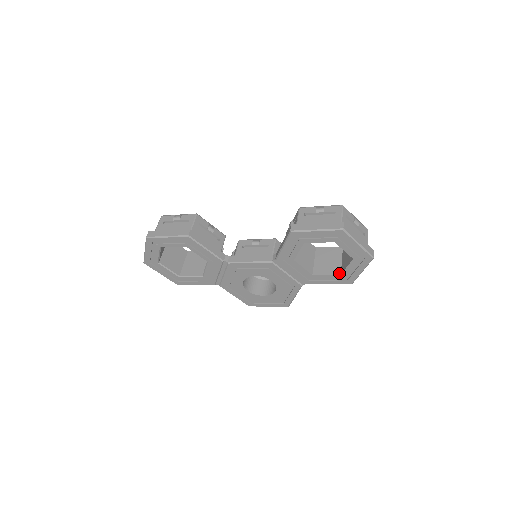
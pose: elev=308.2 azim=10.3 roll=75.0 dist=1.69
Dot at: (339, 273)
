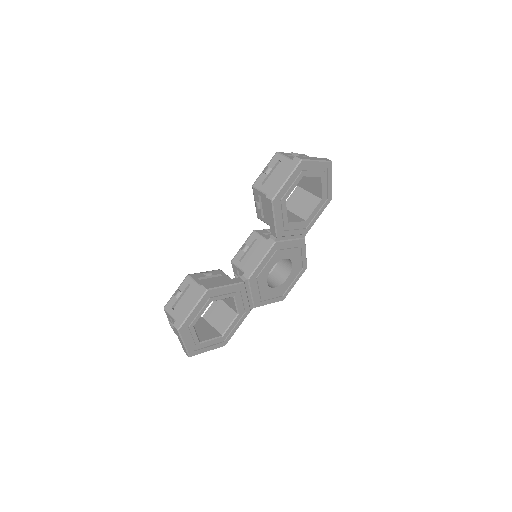
Dot at: (319, 200)
